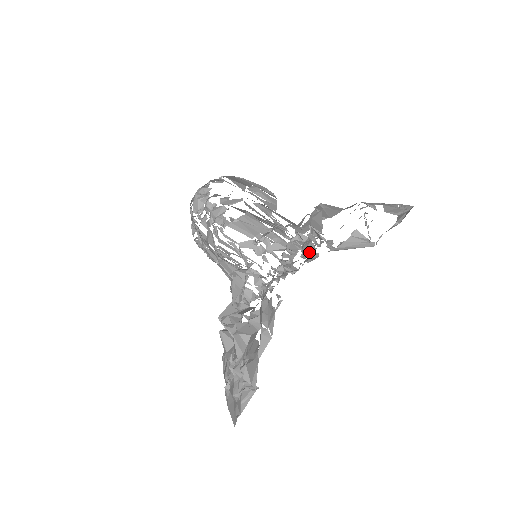
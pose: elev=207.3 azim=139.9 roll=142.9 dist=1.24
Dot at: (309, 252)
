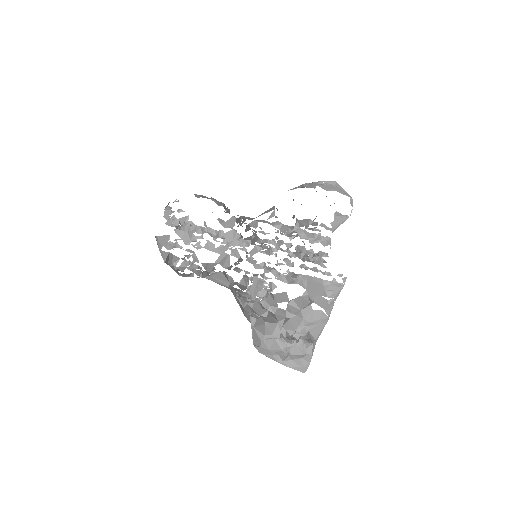
Dot at: (315, 237)
